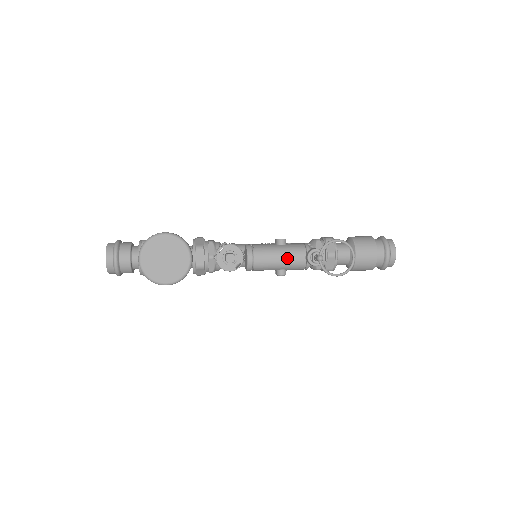
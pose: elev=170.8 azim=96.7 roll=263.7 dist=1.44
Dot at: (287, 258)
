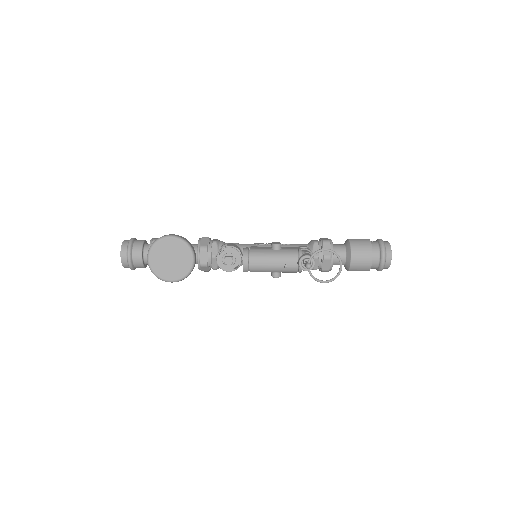
Dot at: (280, 263)
